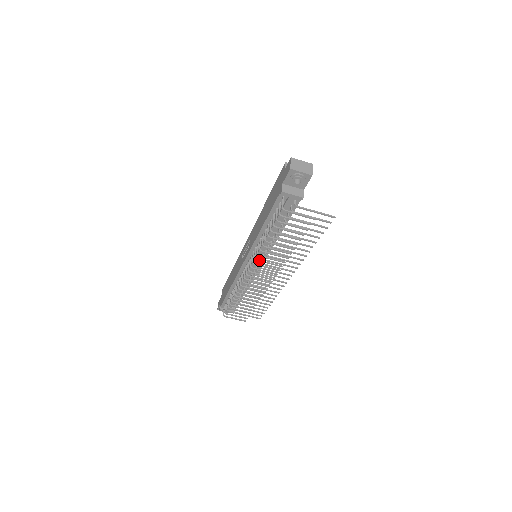
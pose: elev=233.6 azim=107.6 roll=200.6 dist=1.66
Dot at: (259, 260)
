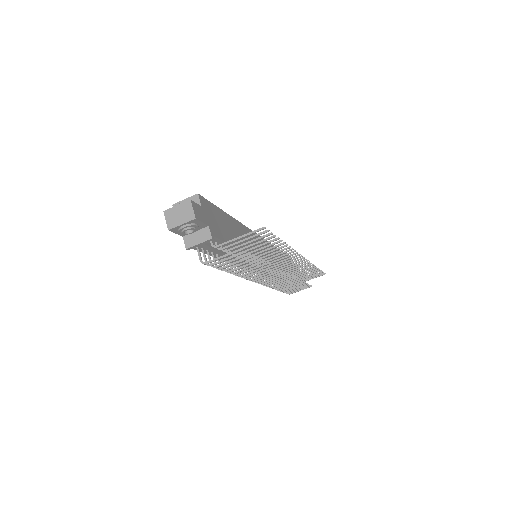
Dot at: (249, 278)
